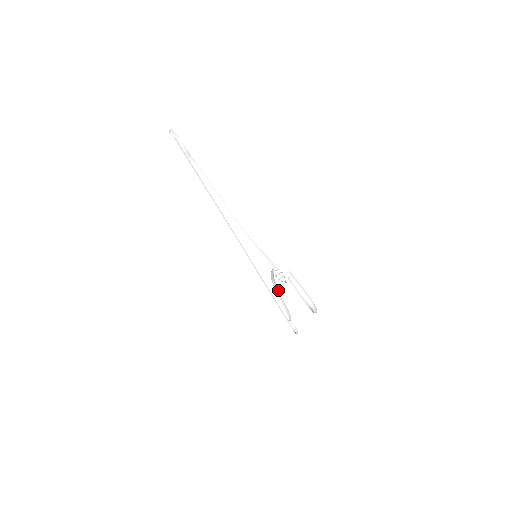
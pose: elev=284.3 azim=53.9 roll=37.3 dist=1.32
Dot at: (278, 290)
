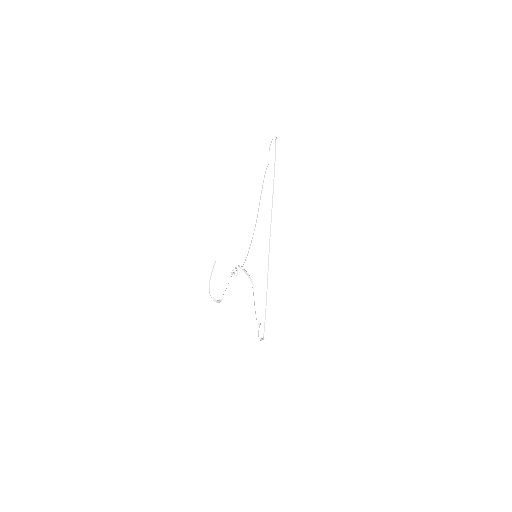
Dot at: occluded
